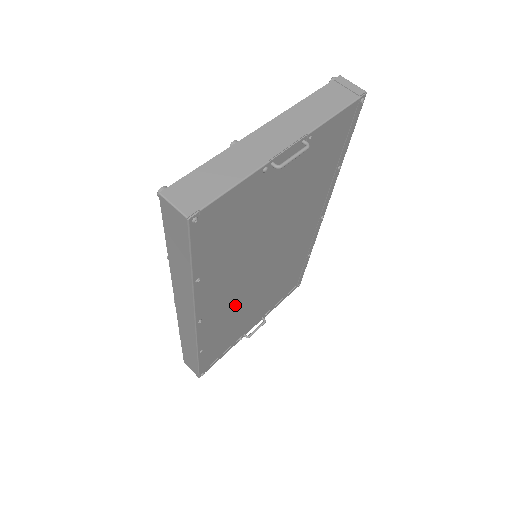
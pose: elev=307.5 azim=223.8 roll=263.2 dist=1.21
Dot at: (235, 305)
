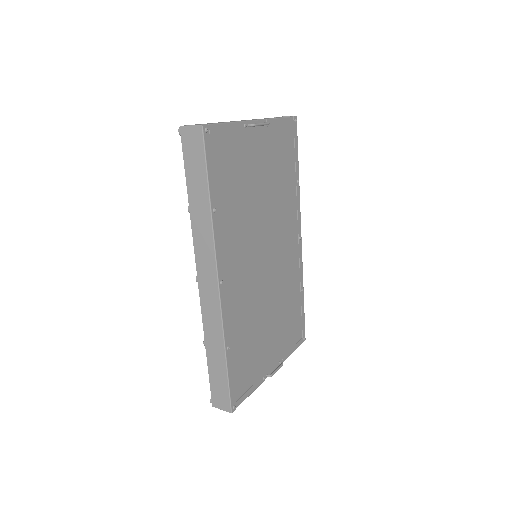
Dot at: (249, 297)
